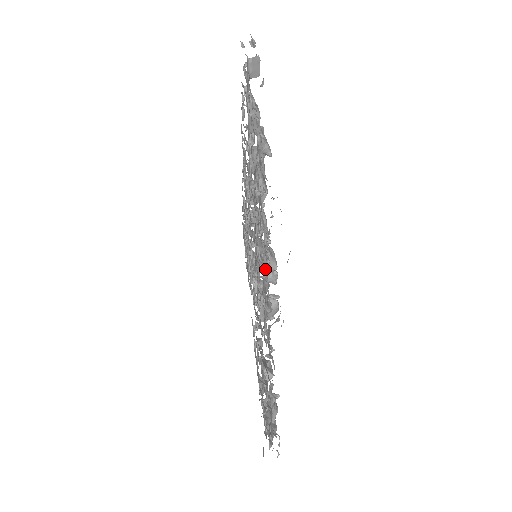
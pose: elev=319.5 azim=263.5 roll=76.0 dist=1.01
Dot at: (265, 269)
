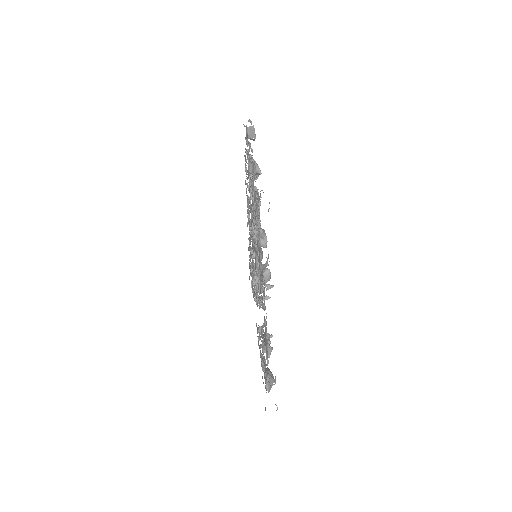
Dot at: occluded
